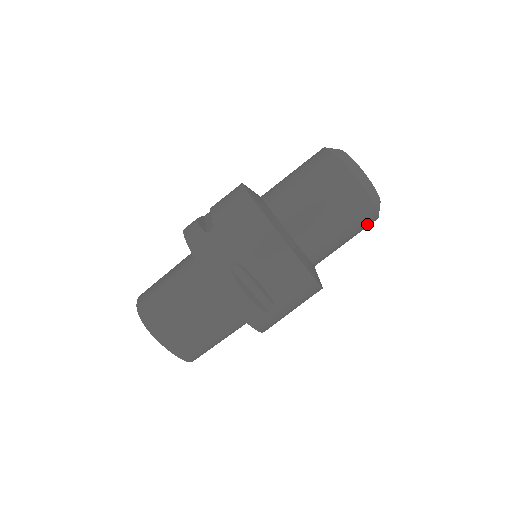
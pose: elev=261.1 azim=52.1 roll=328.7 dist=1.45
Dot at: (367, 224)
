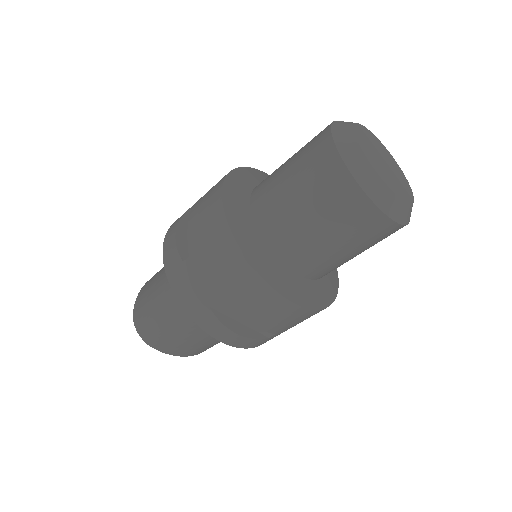
Dot at: occluded
